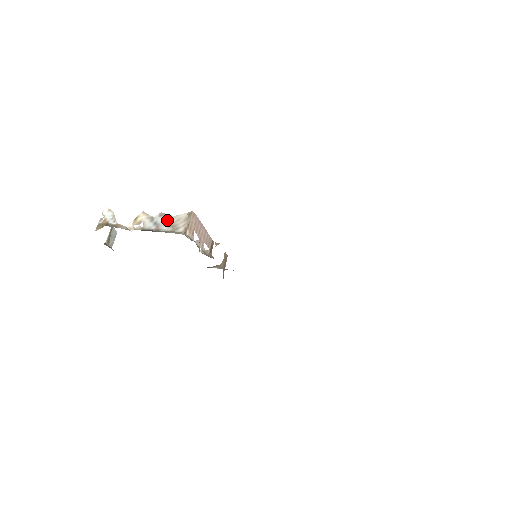
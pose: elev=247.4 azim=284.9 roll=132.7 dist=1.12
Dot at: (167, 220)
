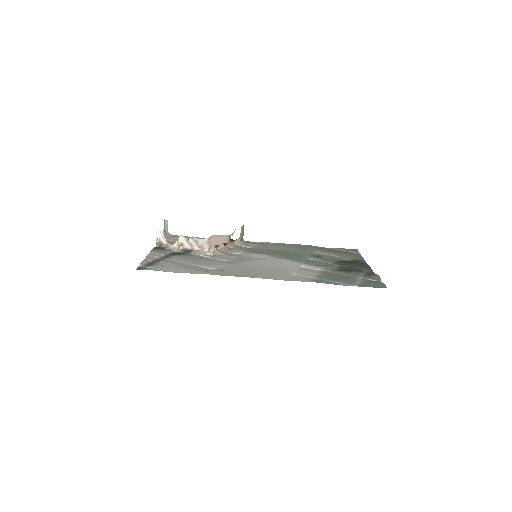
Dot at: (197, 242)
